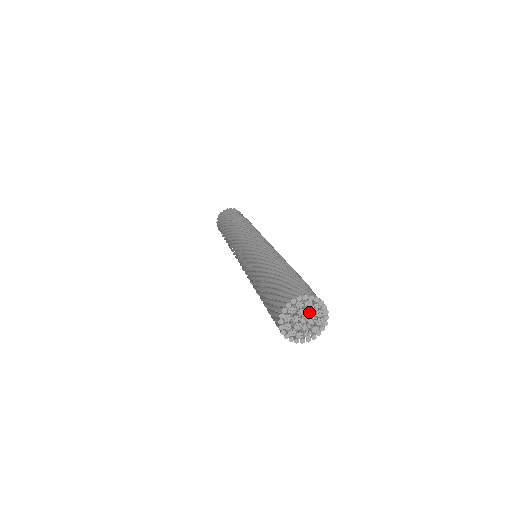
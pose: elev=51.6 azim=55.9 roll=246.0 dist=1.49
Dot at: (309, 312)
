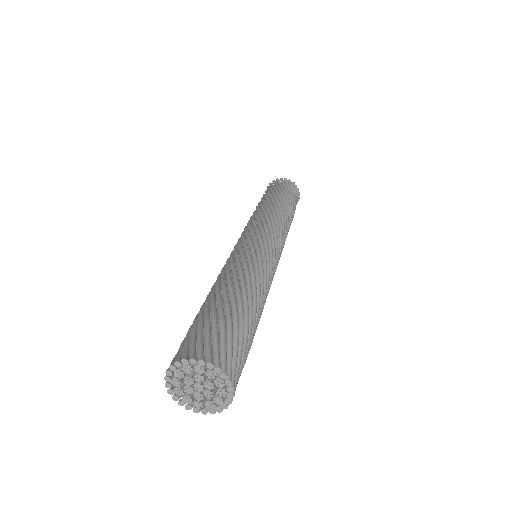
Dot at: (197, 377)
